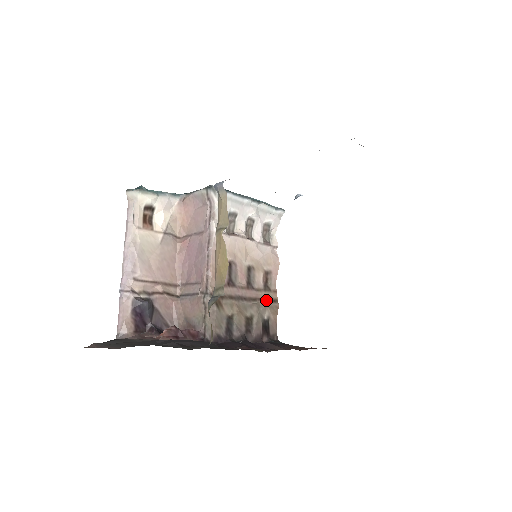
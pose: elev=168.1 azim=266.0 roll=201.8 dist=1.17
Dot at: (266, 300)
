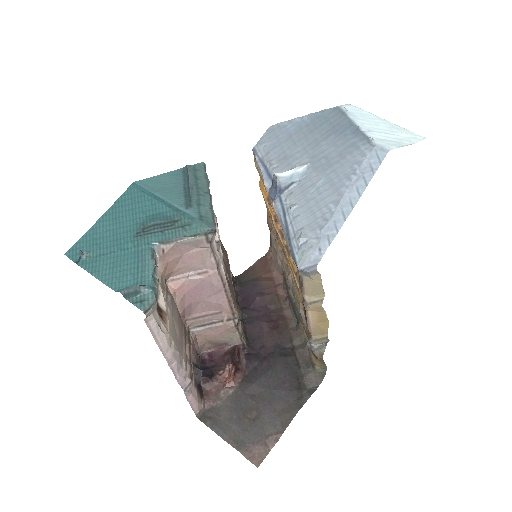
Dot at: (228, 261)
